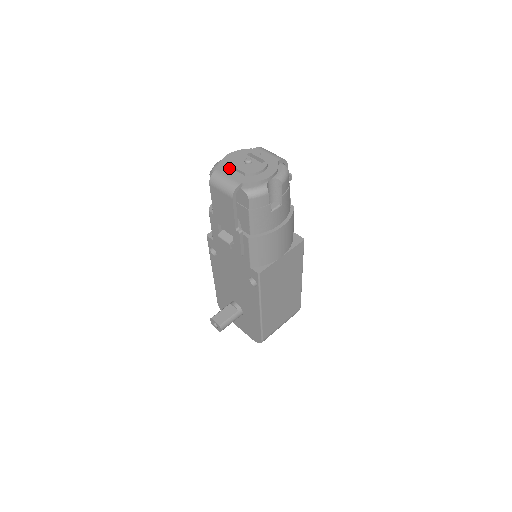
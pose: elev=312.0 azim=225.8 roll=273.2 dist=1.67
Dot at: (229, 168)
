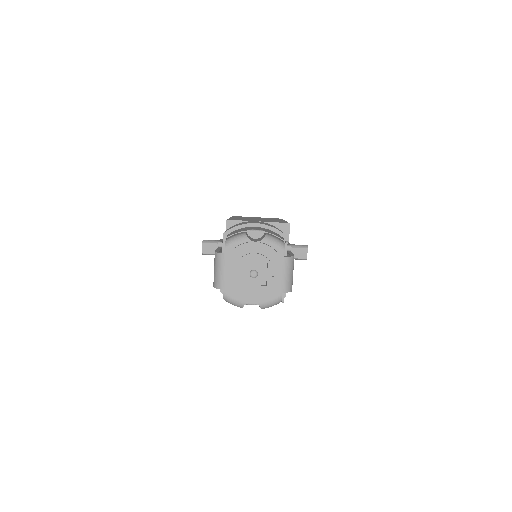
Dot at: (236, 262)
